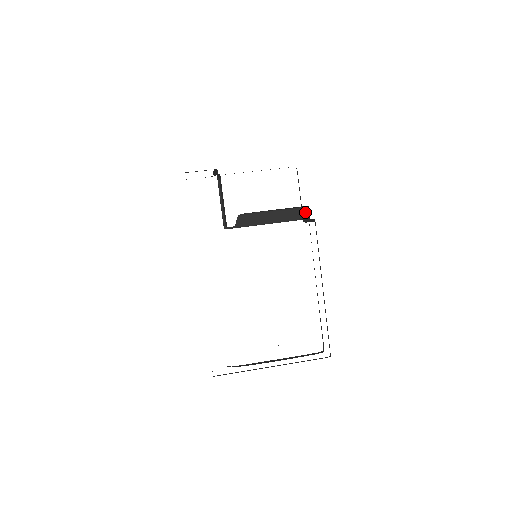
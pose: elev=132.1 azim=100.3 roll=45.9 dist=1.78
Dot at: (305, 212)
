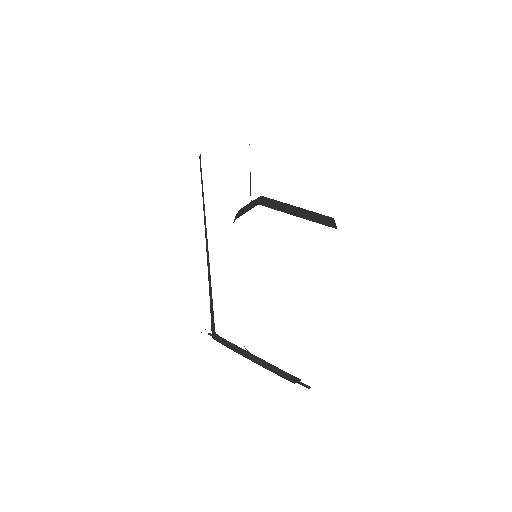
Dot at: occluded
